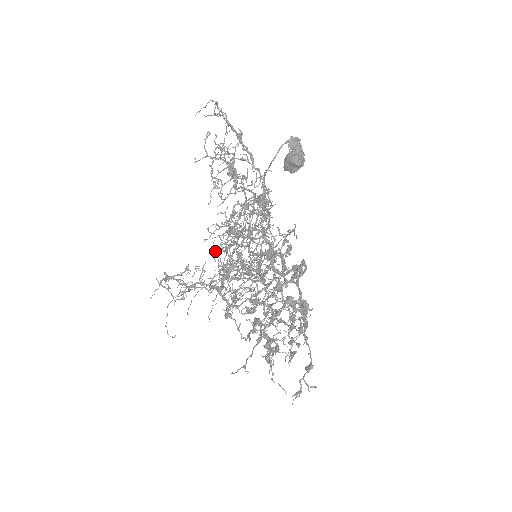
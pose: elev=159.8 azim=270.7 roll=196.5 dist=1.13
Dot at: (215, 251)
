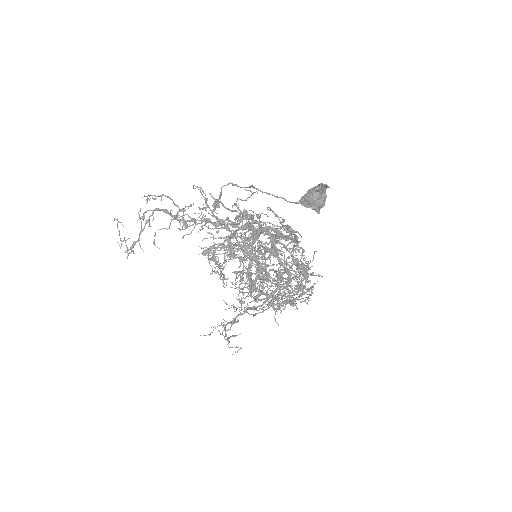
Dot at: occluded
